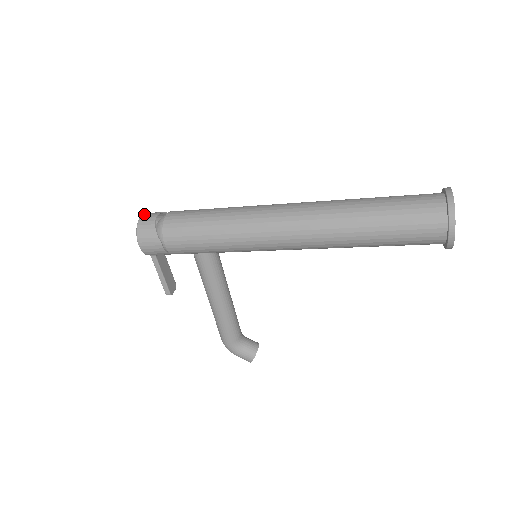
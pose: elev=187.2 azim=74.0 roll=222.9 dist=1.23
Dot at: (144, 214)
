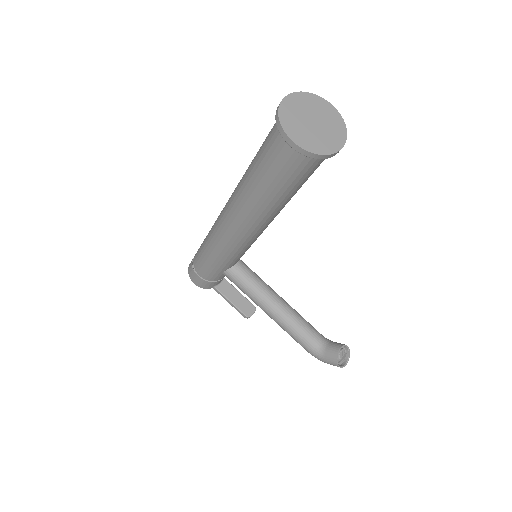
Dot at: occluded
